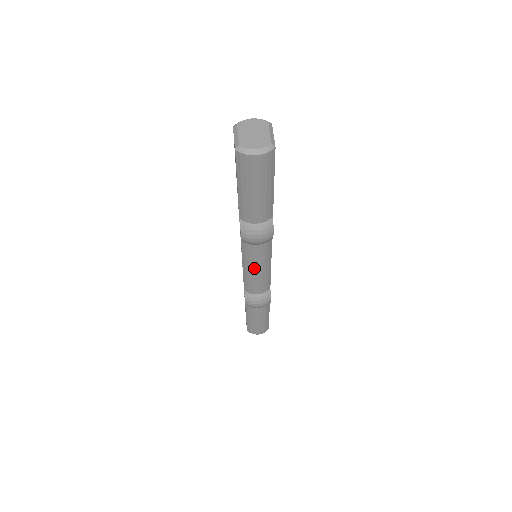
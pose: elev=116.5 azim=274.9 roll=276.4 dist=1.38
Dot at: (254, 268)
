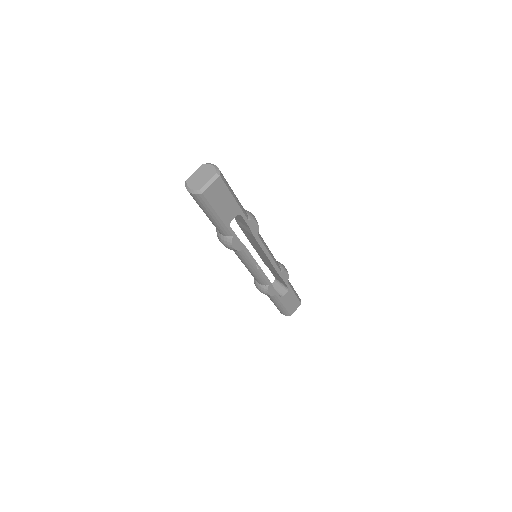
Dot at: occluded
